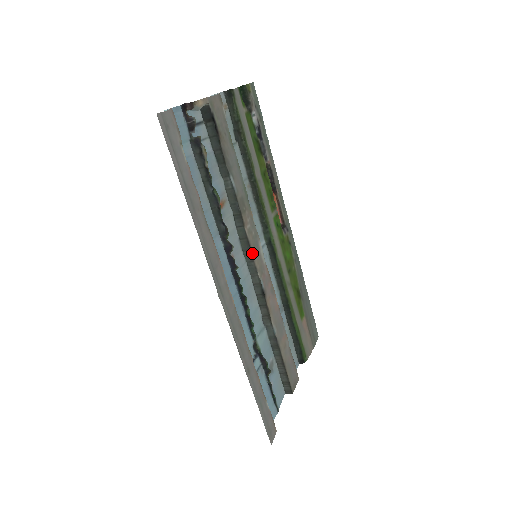
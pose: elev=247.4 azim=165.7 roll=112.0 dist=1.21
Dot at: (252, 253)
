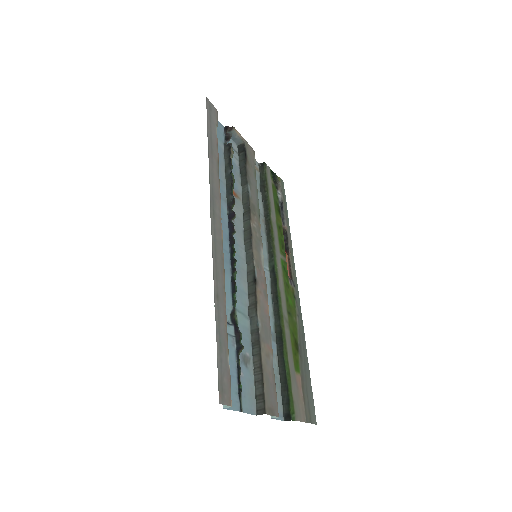
Dot at: (252, 242)
